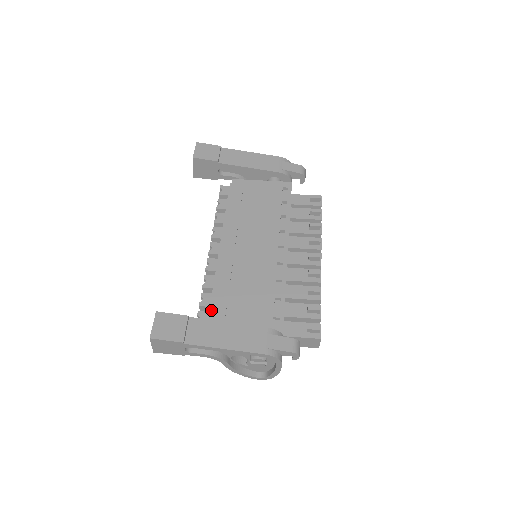
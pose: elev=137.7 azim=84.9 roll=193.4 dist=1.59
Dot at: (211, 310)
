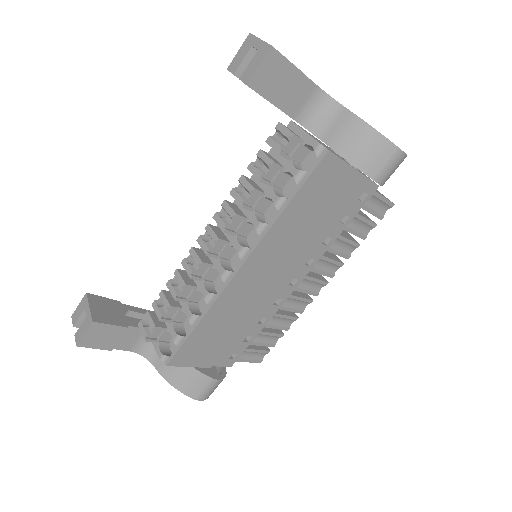
Dot at: occluded
